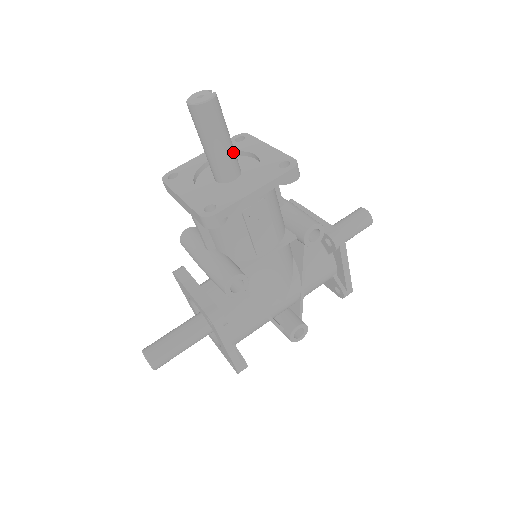
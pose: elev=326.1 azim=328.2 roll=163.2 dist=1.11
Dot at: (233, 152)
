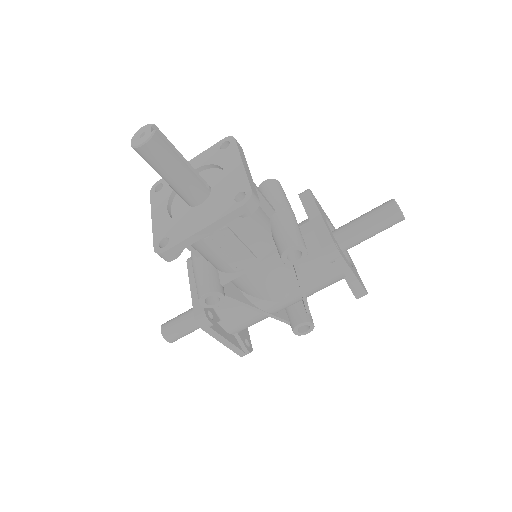
Dot at: (192, 180)
